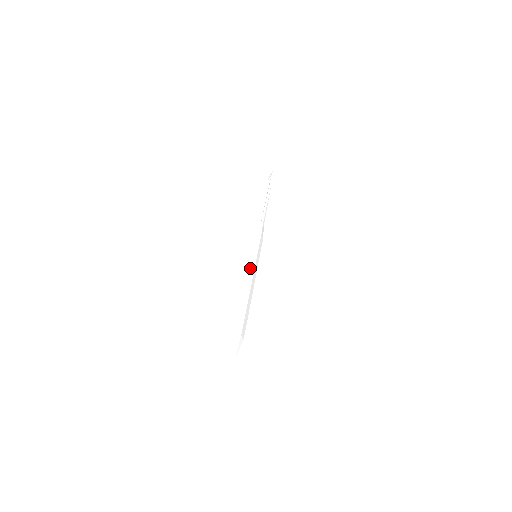
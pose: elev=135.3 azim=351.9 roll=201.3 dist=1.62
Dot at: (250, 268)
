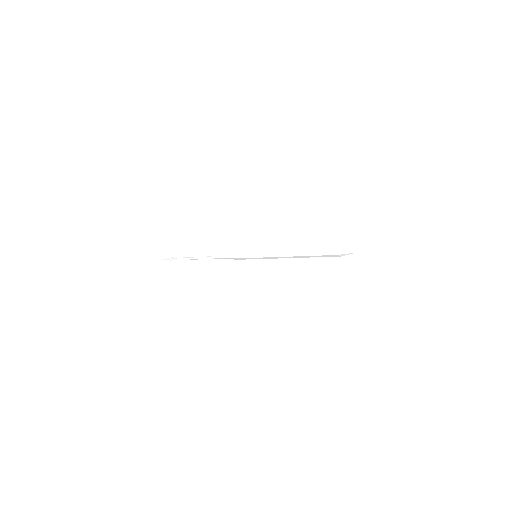
Dot at: (270, 252)
